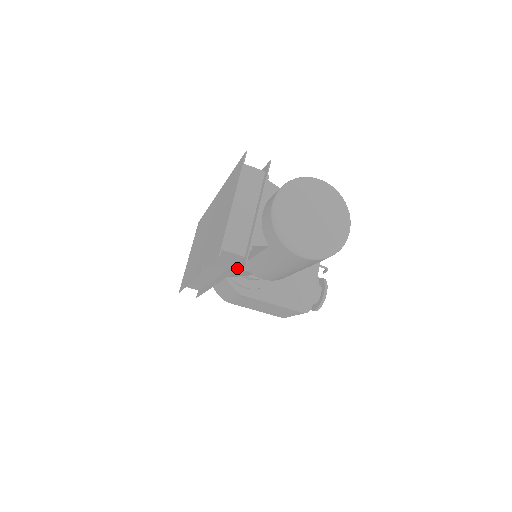
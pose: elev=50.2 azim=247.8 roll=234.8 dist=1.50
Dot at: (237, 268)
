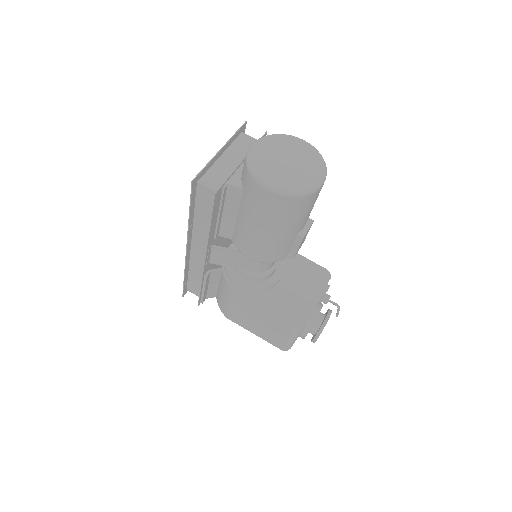
Dot at: (212, 210)
